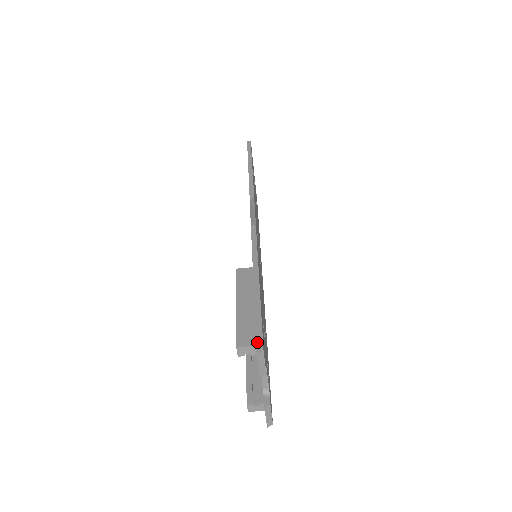
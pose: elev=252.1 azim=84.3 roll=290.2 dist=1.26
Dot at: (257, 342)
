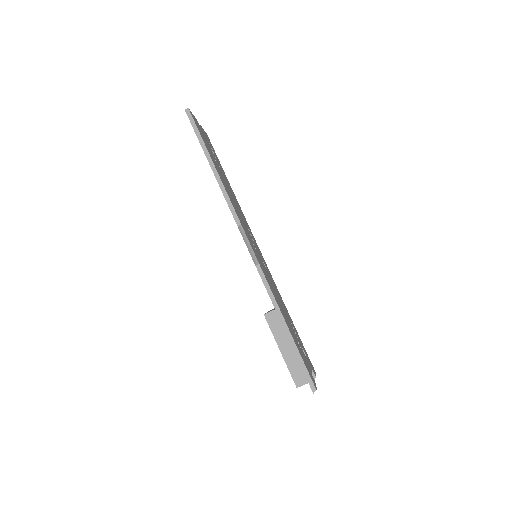
Dot at: (310, 385)
